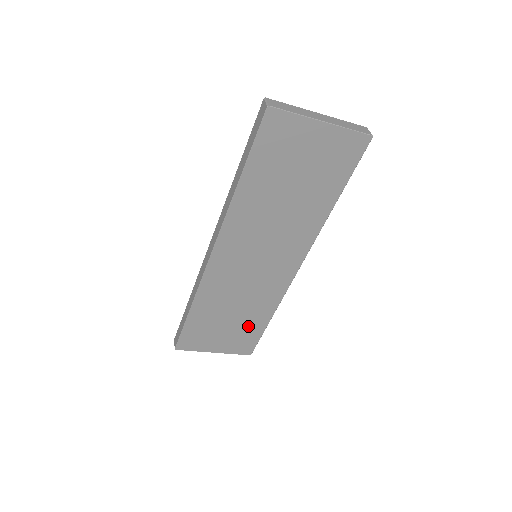
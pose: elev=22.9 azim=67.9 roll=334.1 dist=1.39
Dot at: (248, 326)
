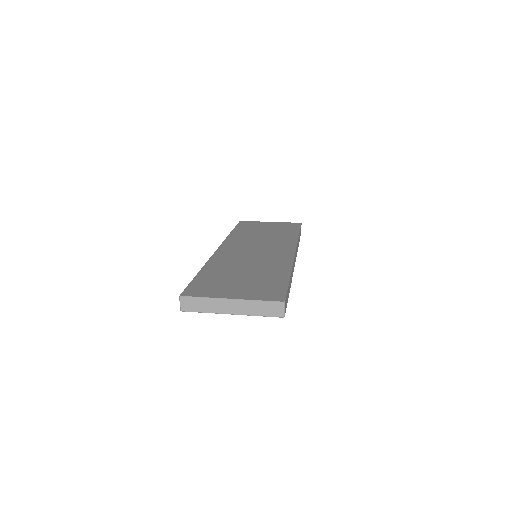
Dot at: occluded
